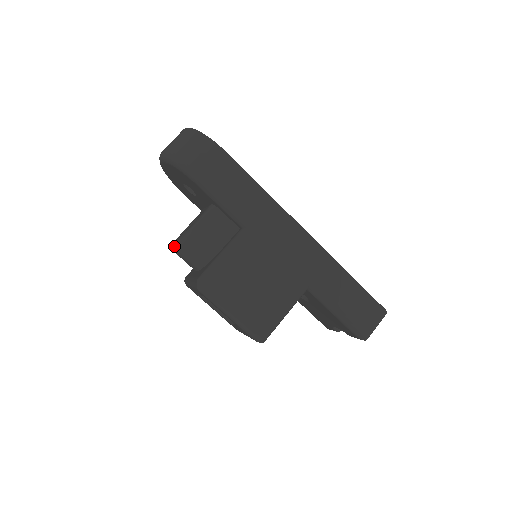
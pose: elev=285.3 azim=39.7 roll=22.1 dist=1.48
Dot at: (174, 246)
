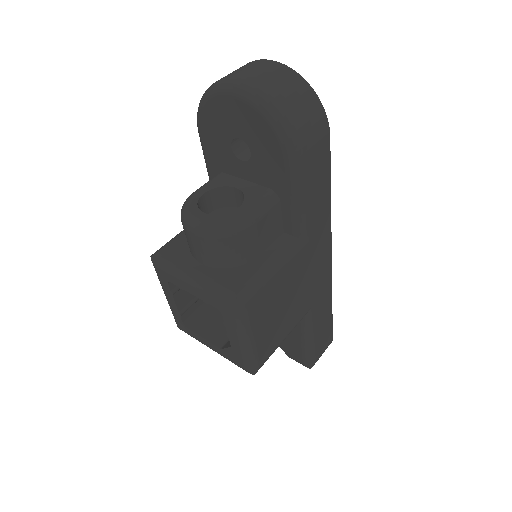
Dot at: (201, 226)
